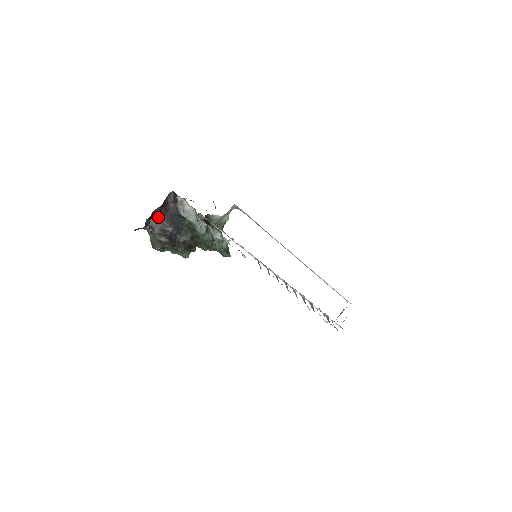
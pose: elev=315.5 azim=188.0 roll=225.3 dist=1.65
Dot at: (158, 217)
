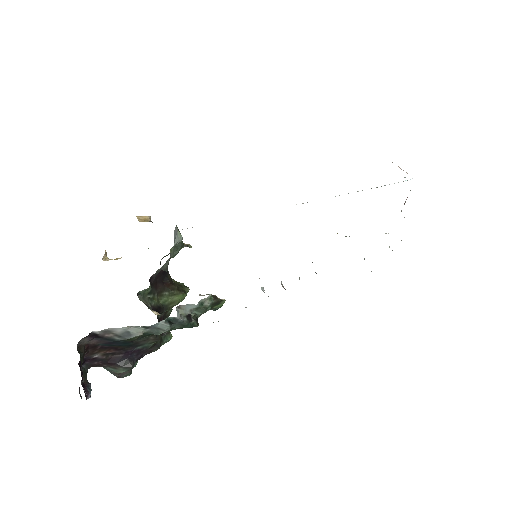
Dot at: (91, 356)
